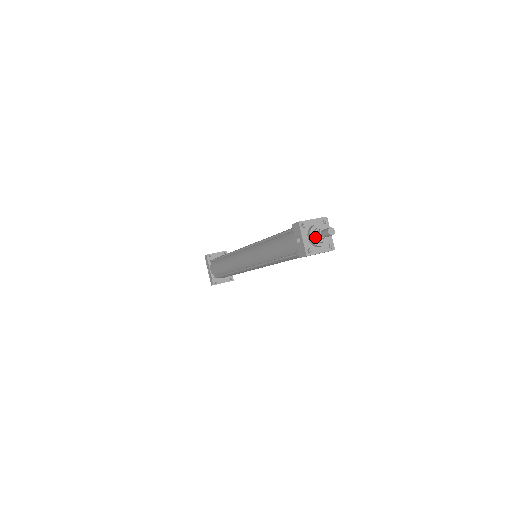
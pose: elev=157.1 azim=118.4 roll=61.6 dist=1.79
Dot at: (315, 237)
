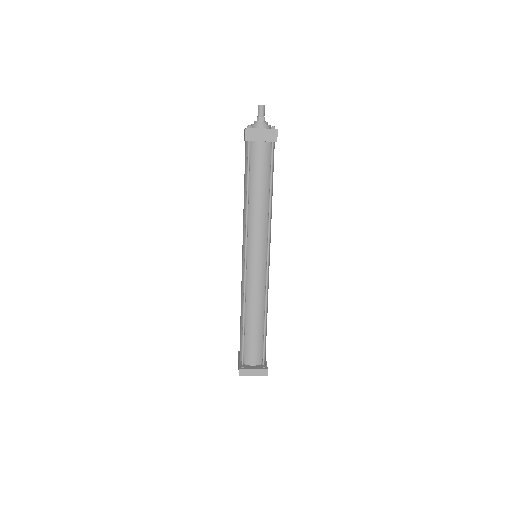
Dot at: (254, 122)
